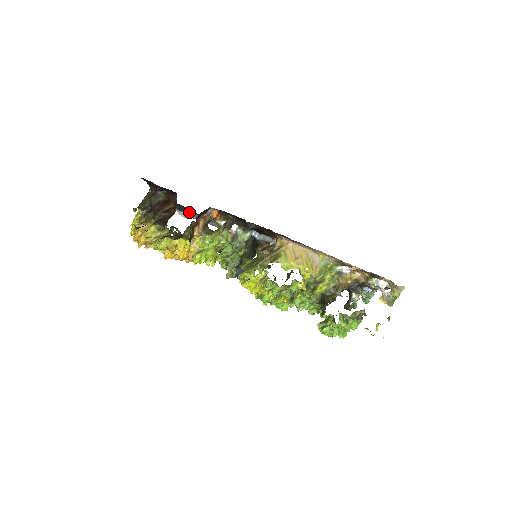
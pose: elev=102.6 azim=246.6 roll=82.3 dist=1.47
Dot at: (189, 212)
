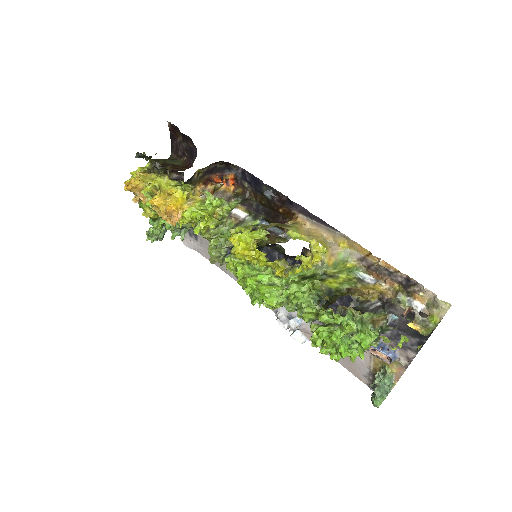
Dot at: occluded
